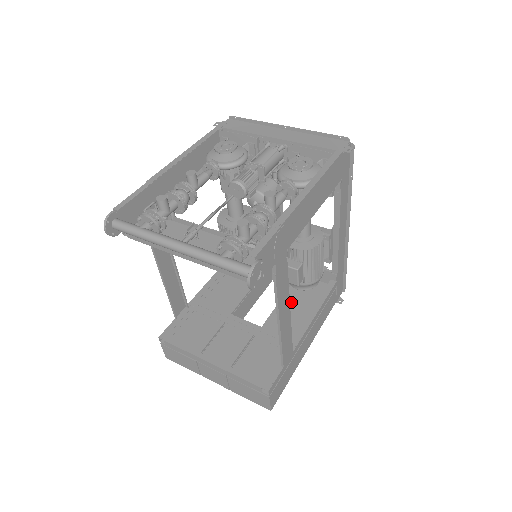
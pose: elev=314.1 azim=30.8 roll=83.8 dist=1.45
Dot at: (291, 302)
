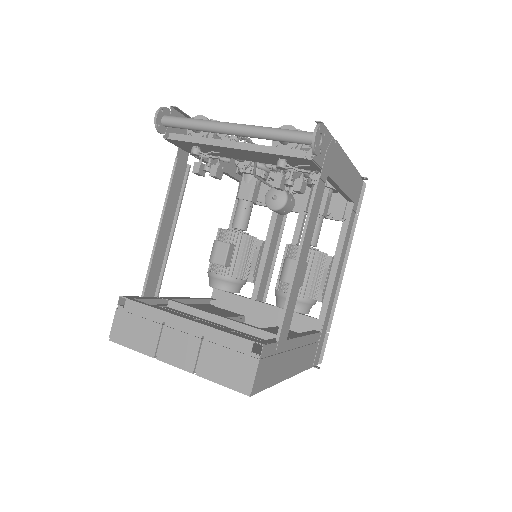
Dot at: (273, 332)
